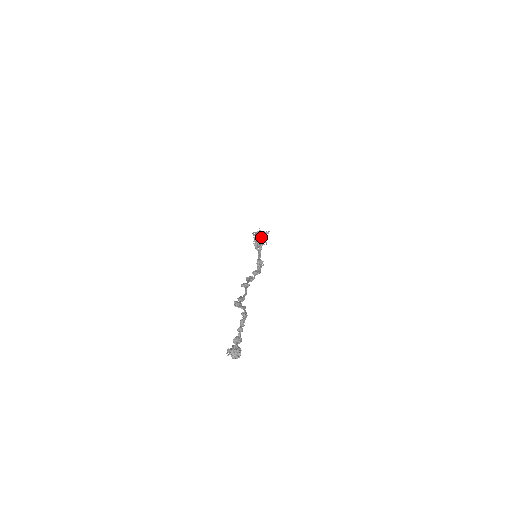
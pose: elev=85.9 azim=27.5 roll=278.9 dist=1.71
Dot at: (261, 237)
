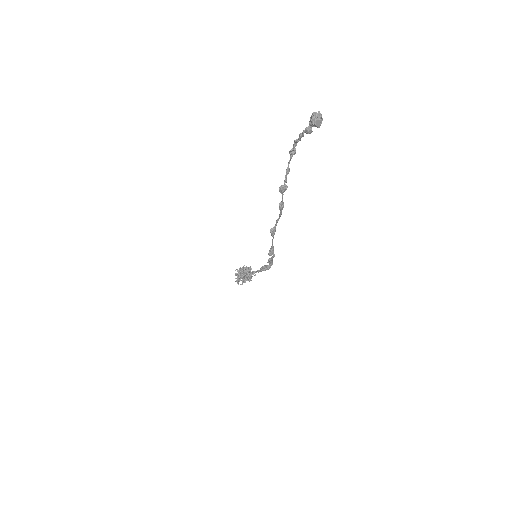
Dot at: (244, 269)
